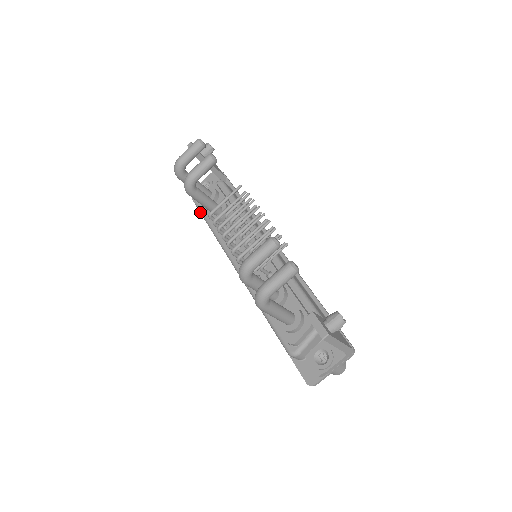
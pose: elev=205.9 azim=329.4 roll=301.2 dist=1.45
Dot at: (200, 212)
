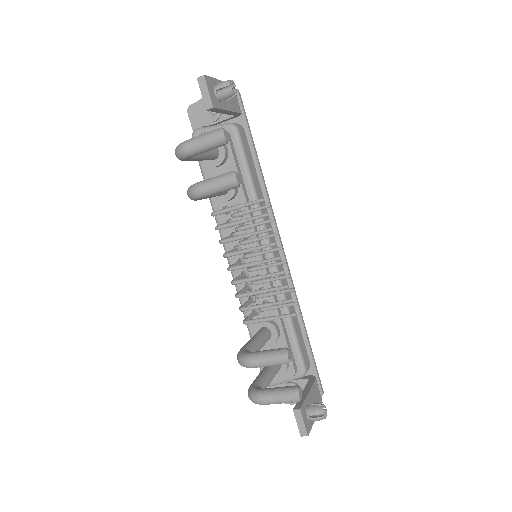
Dot at: occluded
